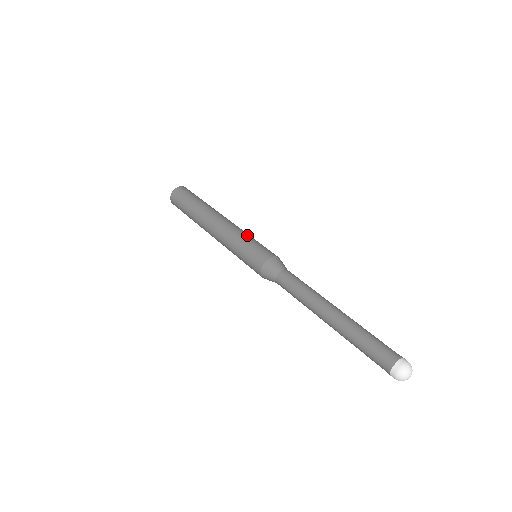
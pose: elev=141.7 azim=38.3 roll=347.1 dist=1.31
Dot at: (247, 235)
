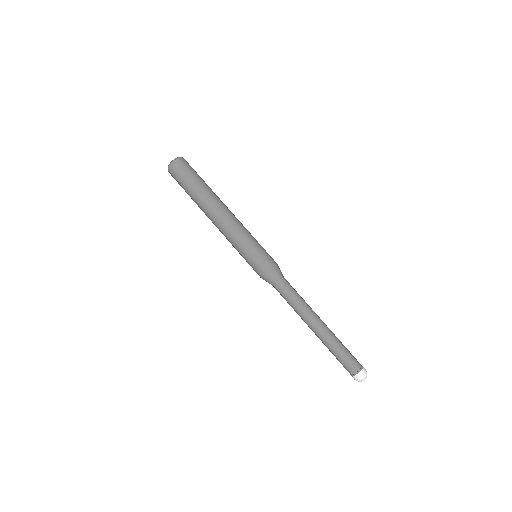
Dot at: (250, 236)
